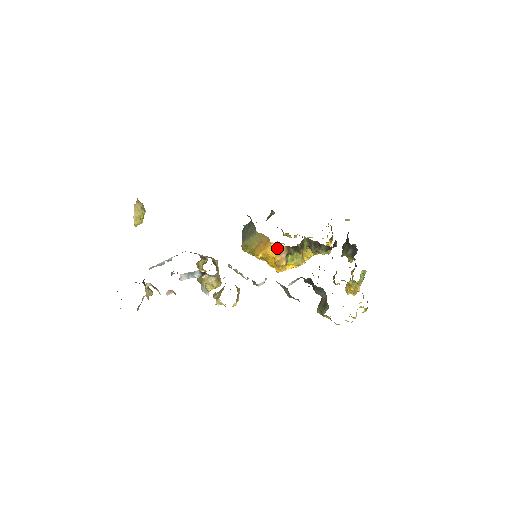
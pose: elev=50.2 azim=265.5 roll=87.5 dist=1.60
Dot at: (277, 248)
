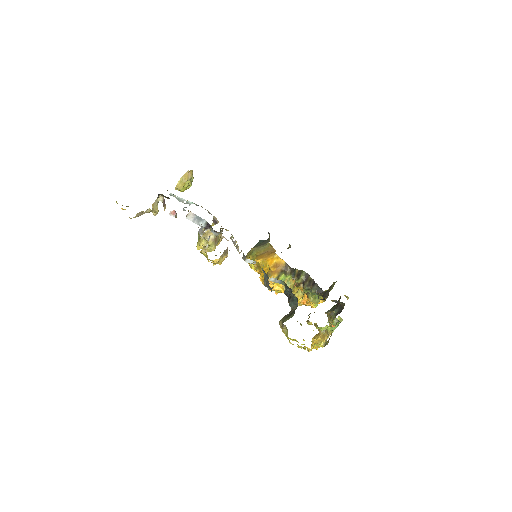
Dot at: (277, 261)
